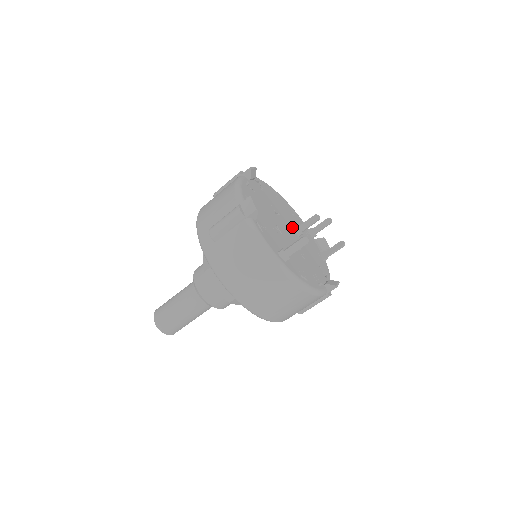
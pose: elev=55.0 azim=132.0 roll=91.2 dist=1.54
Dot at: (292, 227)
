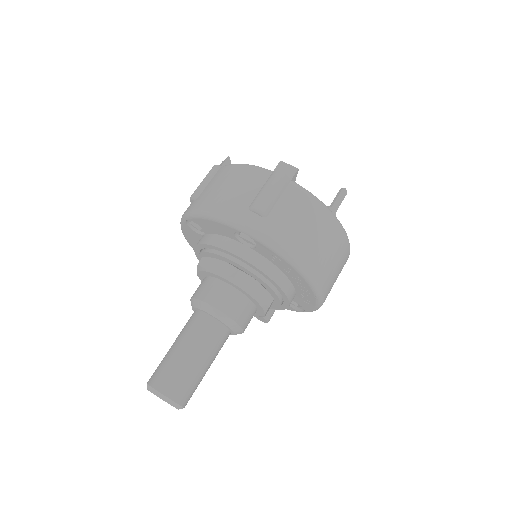
Dot at: occluded
